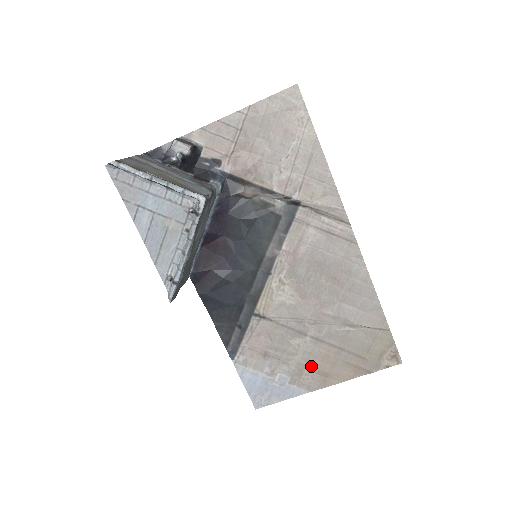
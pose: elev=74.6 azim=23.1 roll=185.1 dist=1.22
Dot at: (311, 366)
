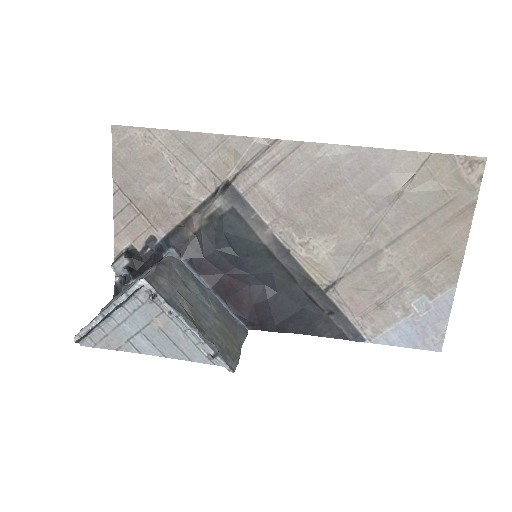
Dot at: (424, 265)
